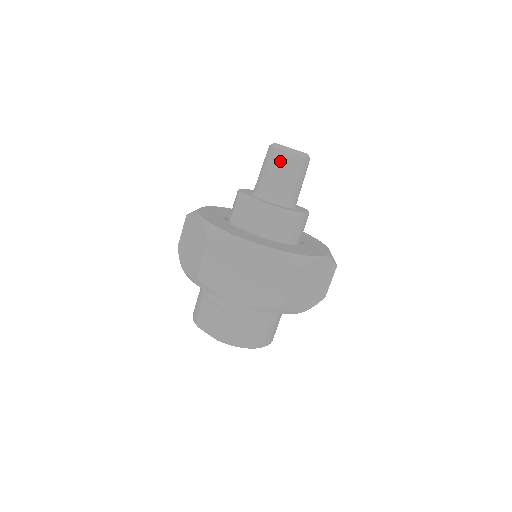
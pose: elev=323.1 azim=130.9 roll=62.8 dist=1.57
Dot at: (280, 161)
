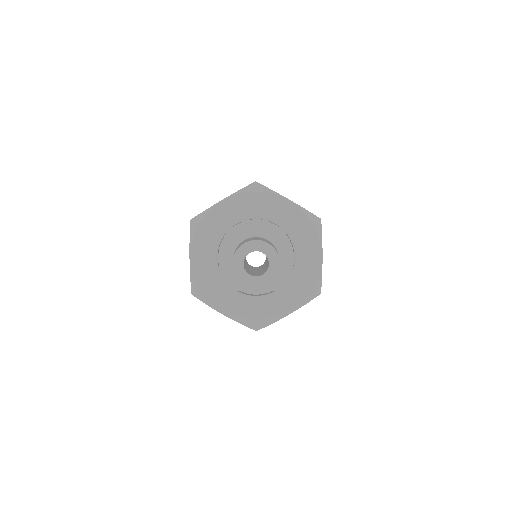
Dot at: occluded
